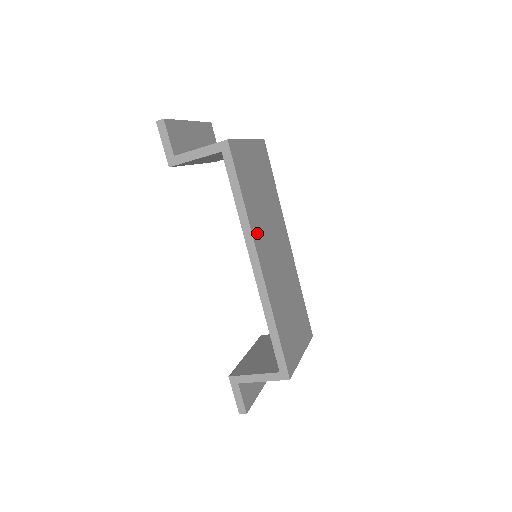
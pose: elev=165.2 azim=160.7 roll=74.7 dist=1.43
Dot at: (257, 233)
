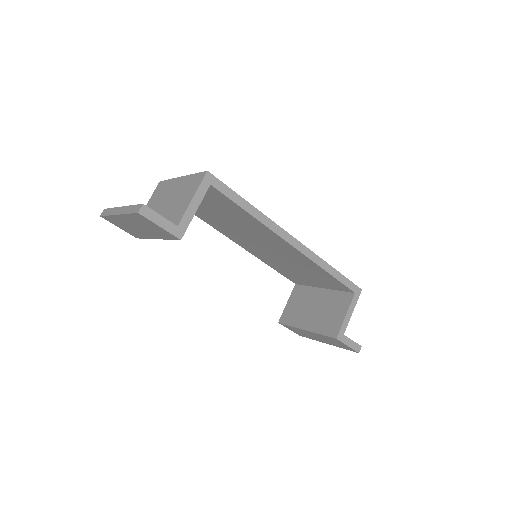
Dot at: occluded
